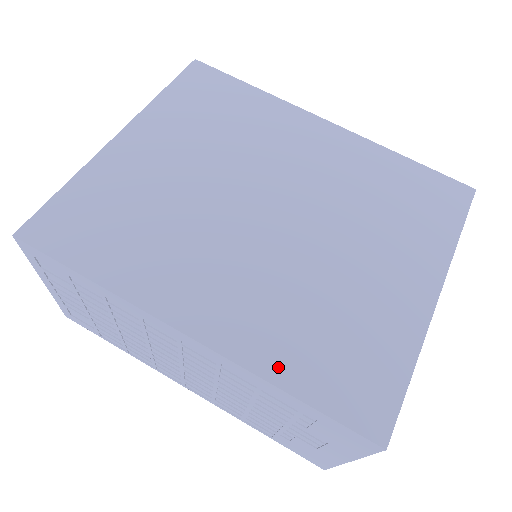
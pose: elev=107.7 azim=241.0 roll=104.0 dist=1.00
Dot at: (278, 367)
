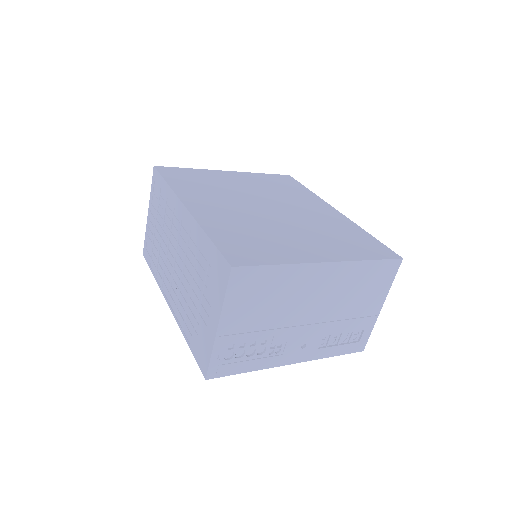
Dot at: (213, 229)
